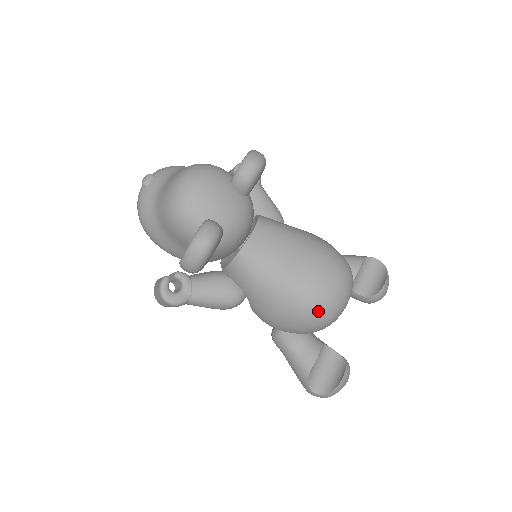
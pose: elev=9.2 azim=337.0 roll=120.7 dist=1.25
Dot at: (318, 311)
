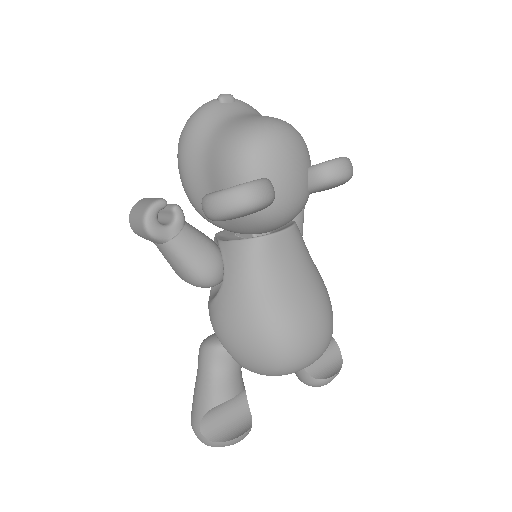
Dot at: (282, 354)
